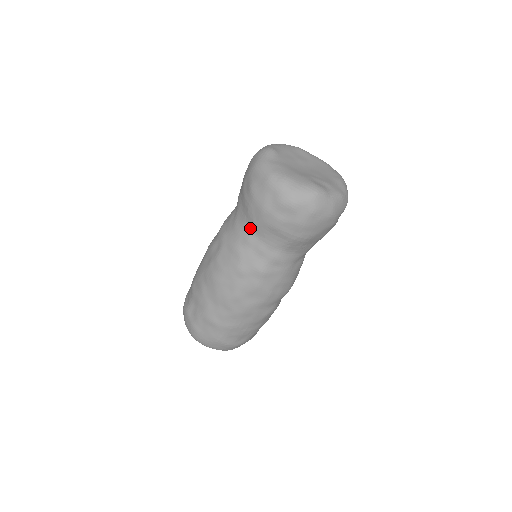
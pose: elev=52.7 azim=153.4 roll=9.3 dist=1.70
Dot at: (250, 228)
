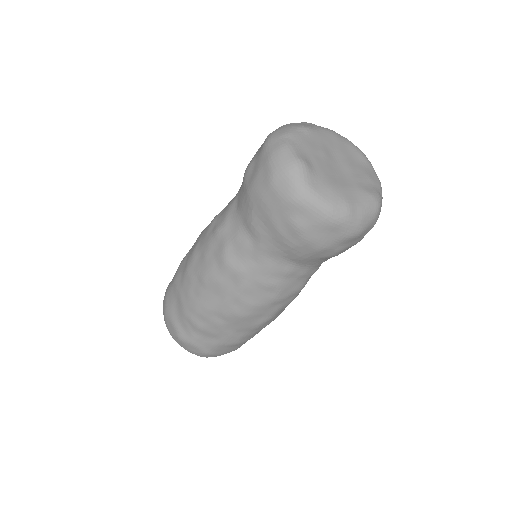
Dot at: (290, 262)
